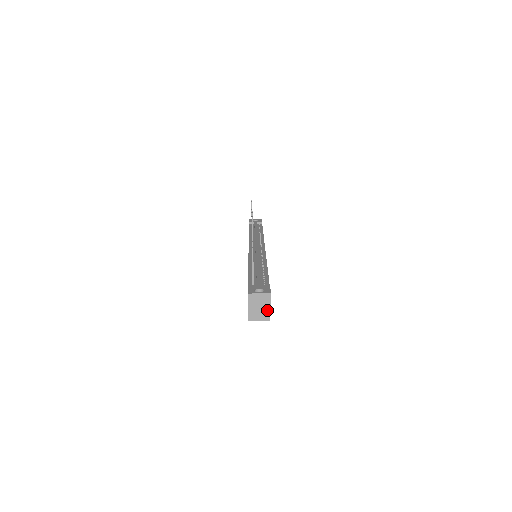
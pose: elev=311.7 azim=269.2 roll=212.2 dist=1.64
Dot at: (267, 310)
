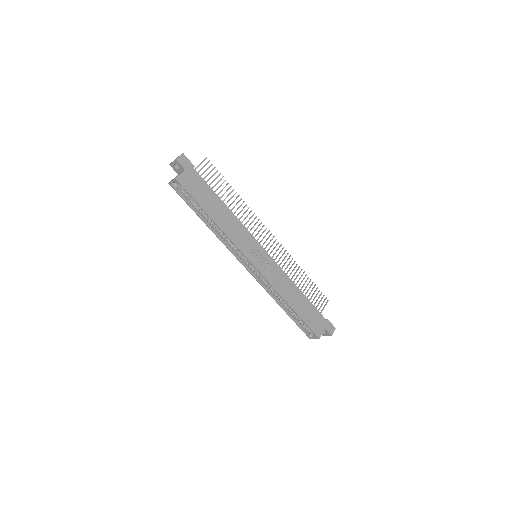
Dot at: (180, 174)
